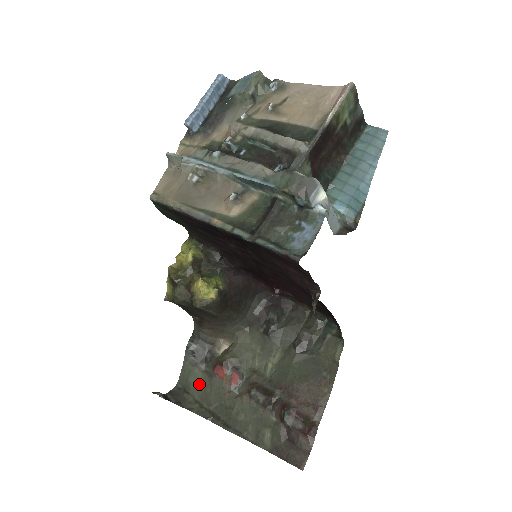
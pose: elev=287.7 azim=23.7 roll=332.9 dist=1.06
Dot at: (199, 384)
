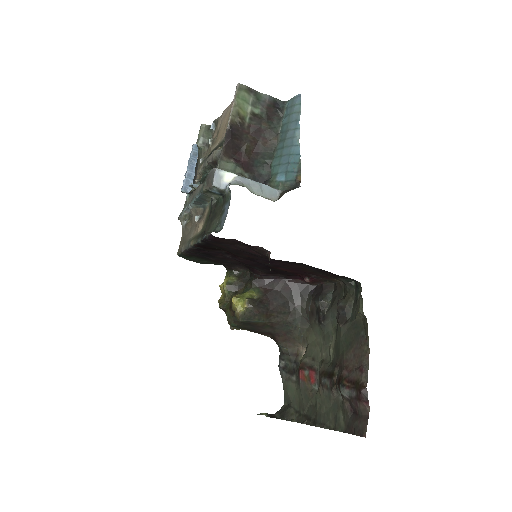
Dot at: (295, 395)
